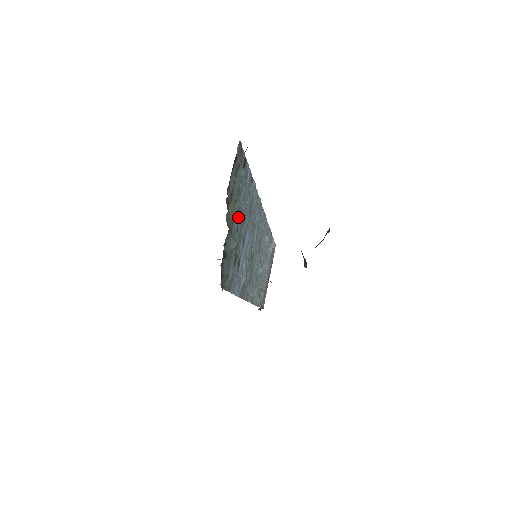
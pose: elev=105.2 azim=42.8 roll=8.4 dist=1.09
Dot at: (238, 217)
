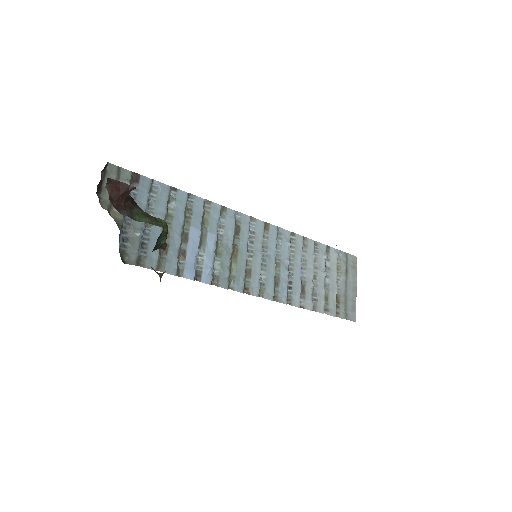
Dot at: occluded
